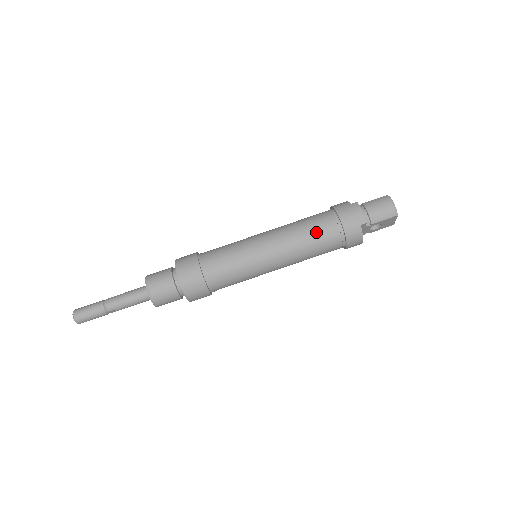
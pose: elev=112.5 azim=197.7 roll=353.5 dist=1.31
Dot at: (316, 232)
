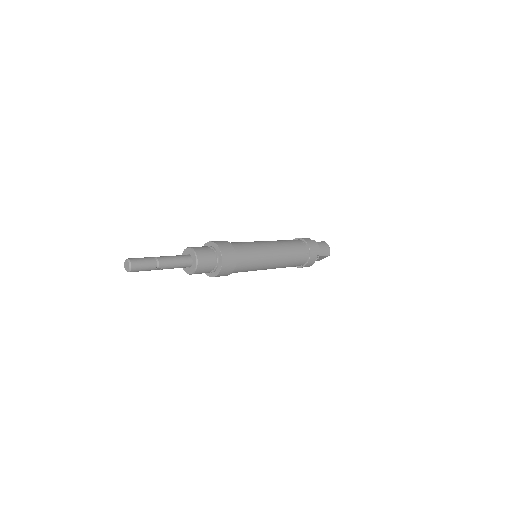
Dot at: (297, 251)
